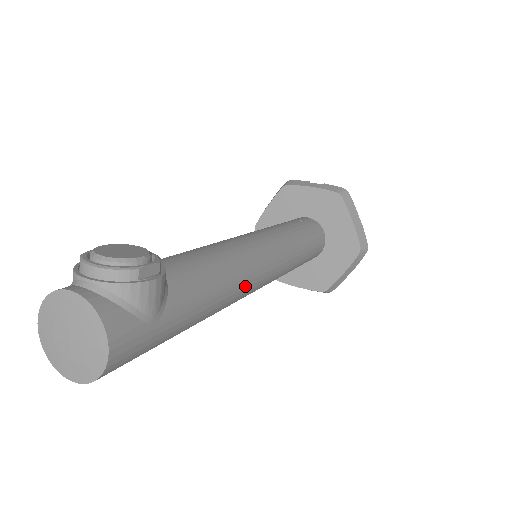
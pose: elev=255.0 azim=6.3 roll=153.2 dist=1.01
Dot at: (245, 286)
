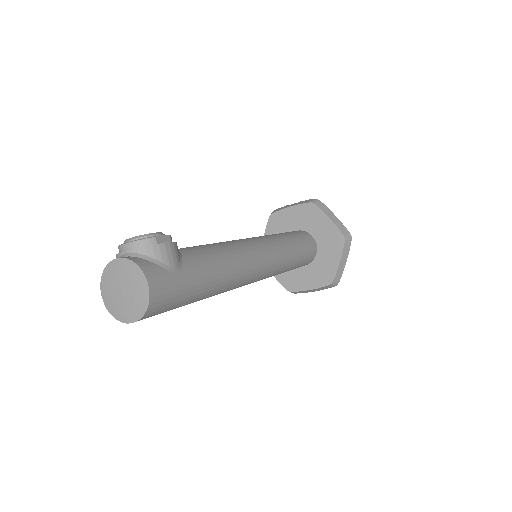
Dot at: (246, 264)
